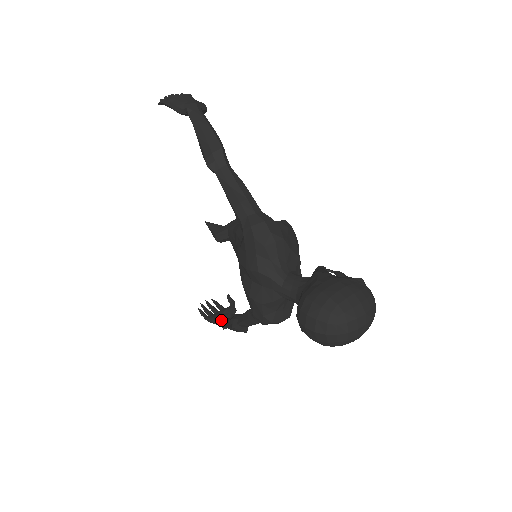
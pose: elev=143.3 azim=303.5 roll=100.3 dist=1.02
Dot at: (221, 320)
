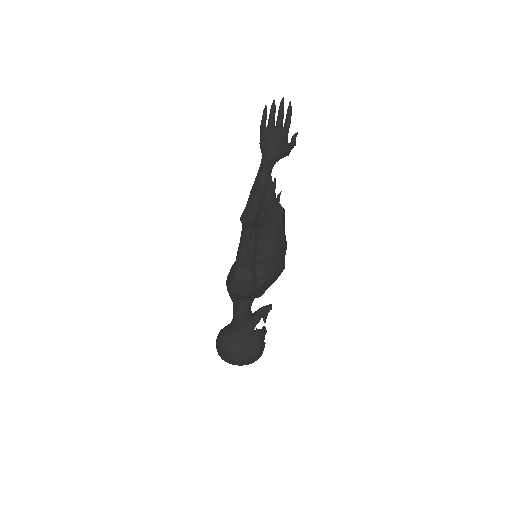
Dot at: occluded
